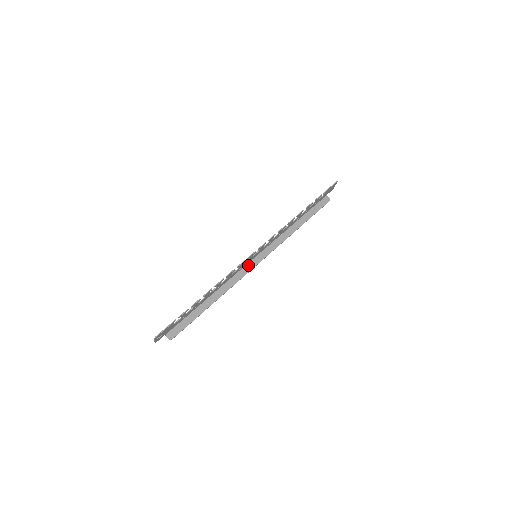
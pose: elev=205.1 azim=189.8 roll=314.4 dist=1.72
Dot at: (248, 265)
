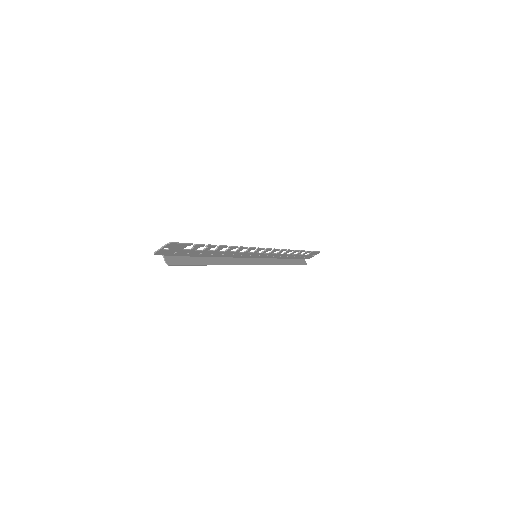
Dot at: (246, 259)
